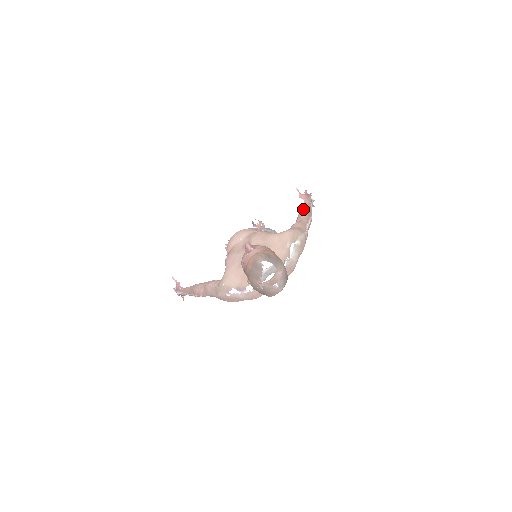
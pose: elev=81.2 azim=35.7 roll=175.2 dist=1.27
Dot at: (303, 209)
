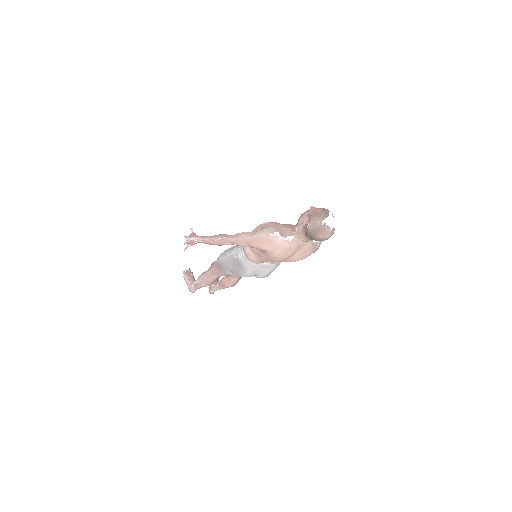
Dot at: occluded
